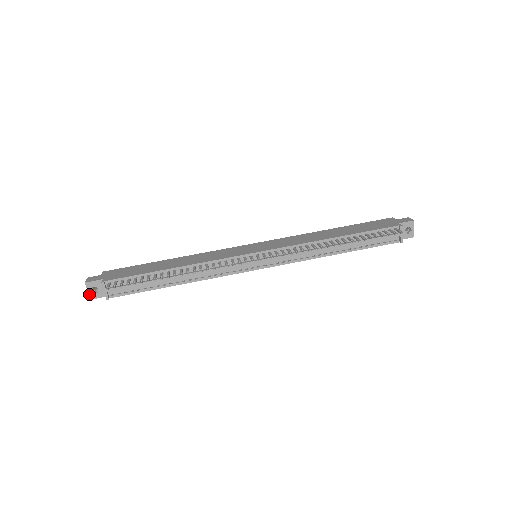
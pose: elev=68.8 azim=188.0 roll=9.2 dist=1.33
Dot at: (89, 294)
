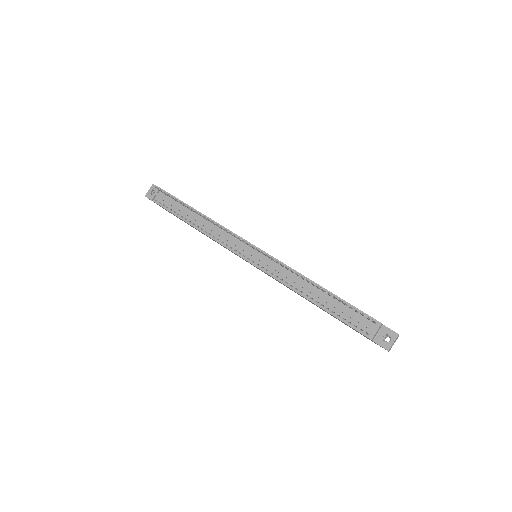
Dot at: (148, 192)
